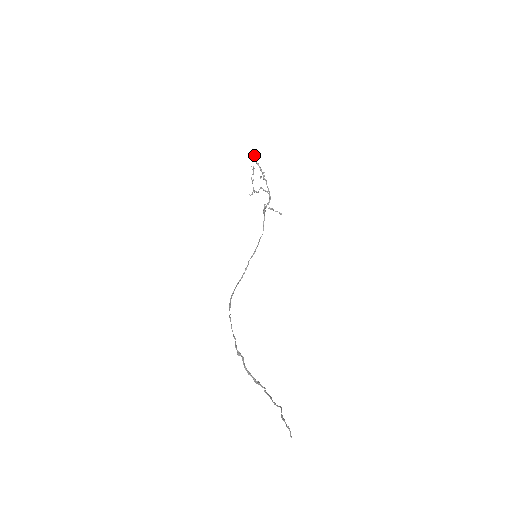
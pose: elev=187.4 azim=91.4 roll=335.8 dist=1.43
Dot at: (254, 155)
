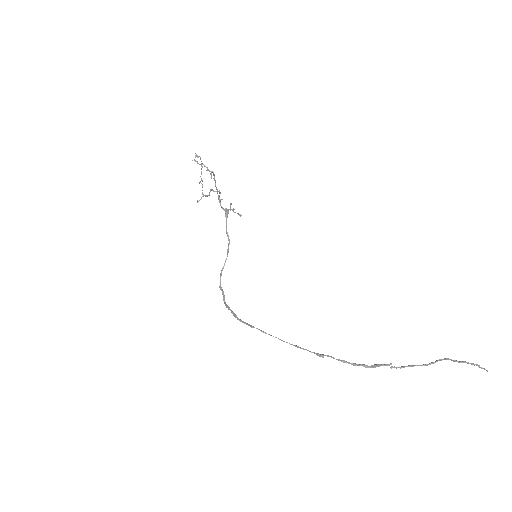
Dot at: occluded
